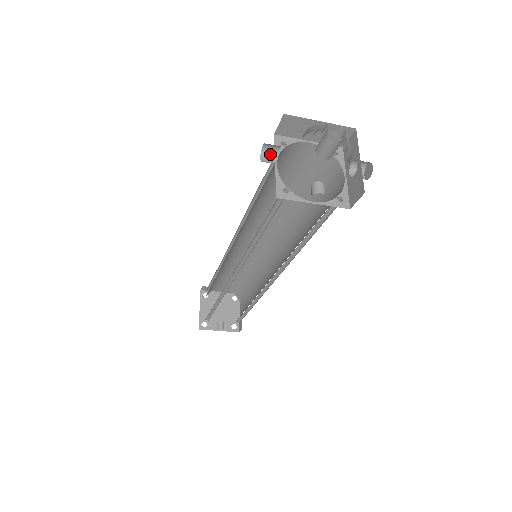
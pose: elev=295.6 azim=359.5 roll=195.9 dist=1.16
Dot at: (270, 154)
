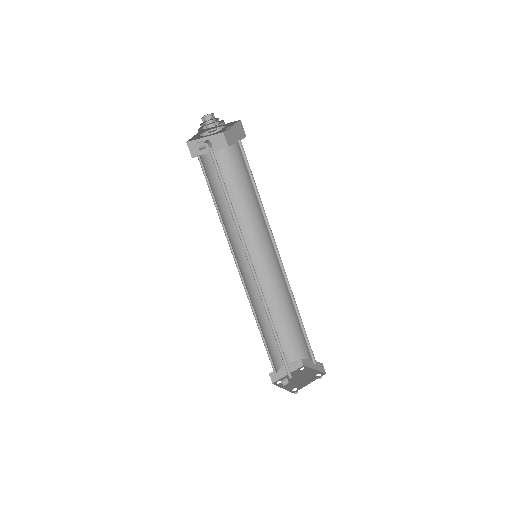
Dot at: occluded
